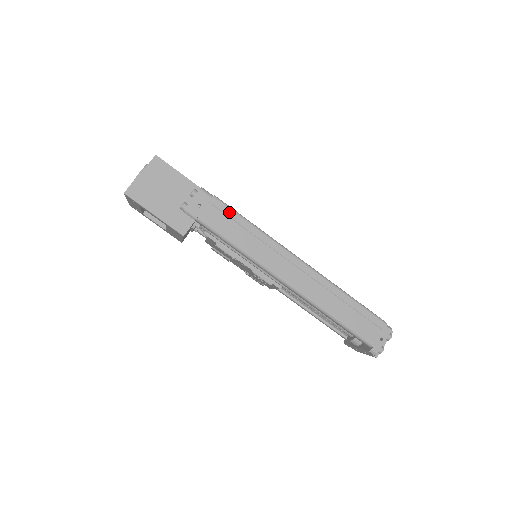
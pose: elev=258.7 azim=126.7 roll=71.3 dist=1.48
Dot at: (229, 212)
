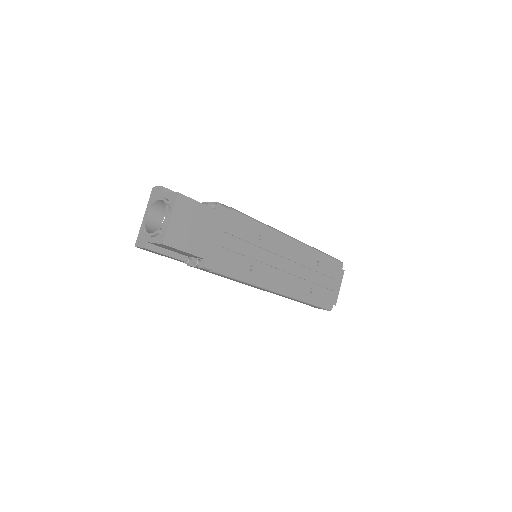
Dot at: occluded
